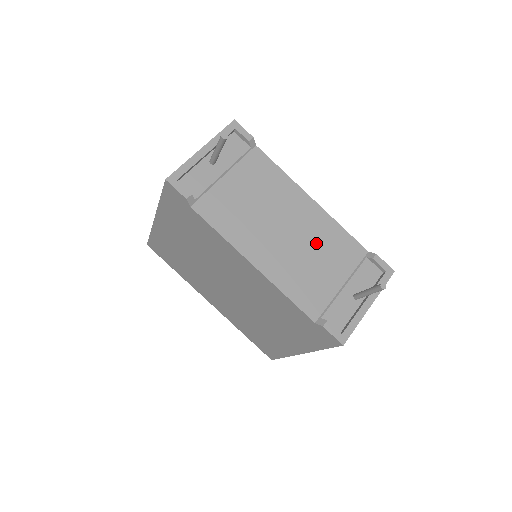
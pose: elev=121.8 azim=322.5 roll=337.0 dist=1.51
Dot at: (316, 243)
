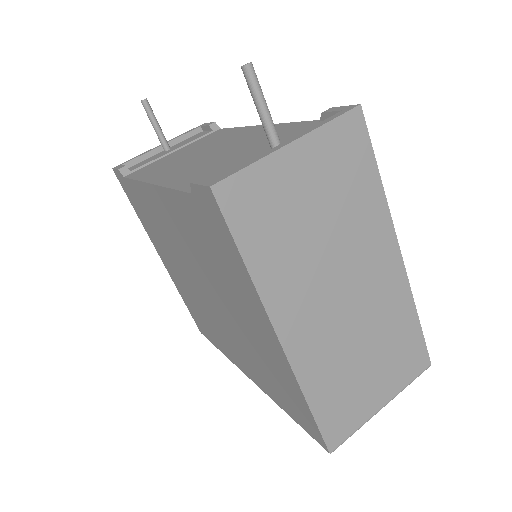
Dot at: (246, 144)
